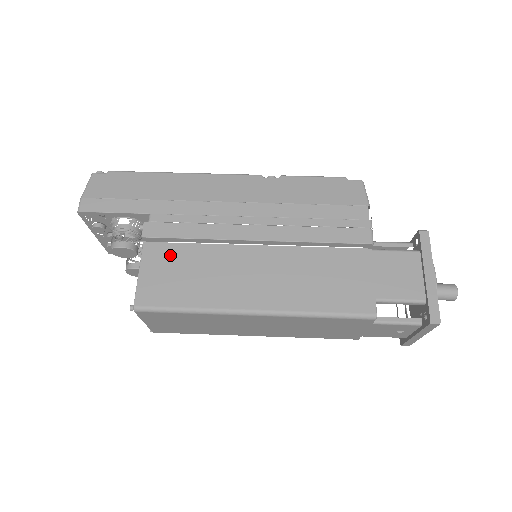
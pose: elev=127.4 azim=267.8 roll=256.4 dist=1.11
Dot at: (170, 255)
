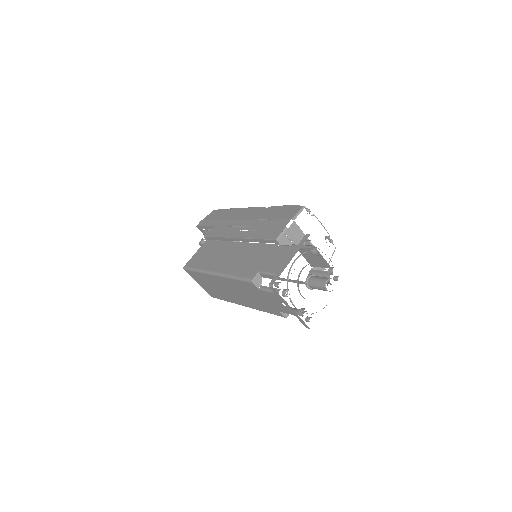
Dot at: (209, 246)
